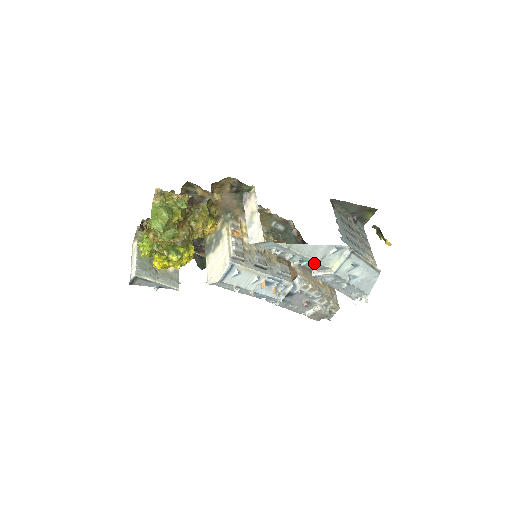
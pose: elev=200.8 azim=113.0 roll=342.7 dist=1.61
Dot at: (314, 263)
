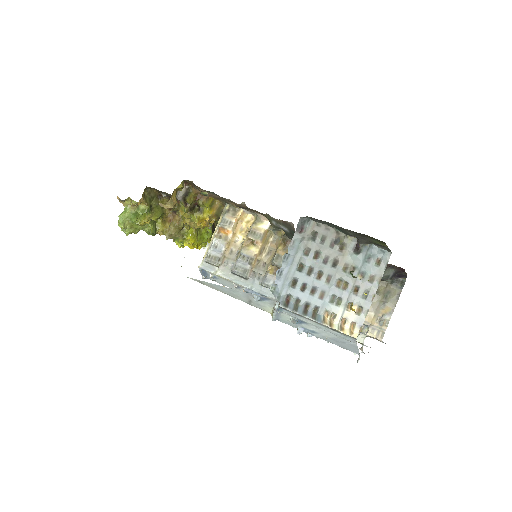
Dot at: occluded
